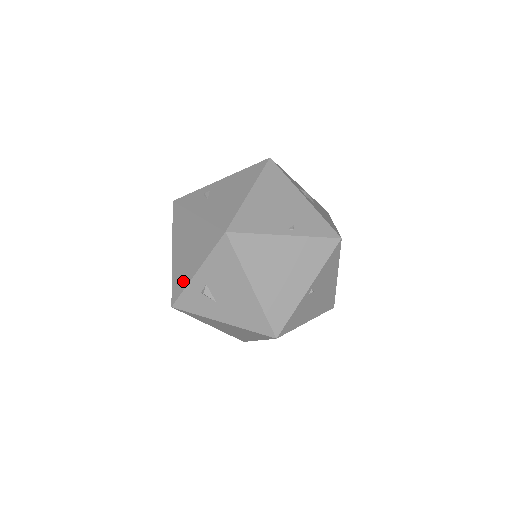
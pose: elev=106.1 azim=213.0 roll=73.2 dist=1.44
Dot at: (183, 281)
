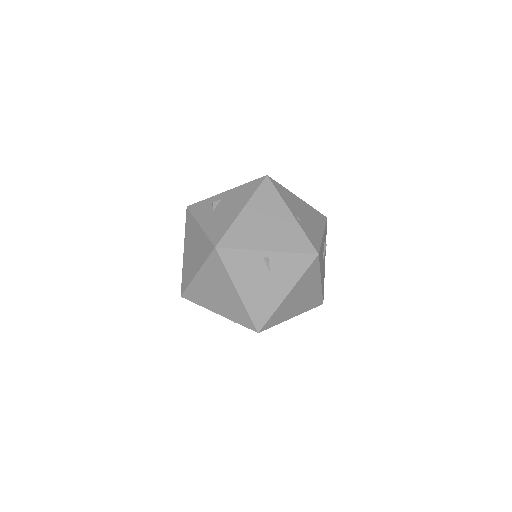
Dot at: occluded
